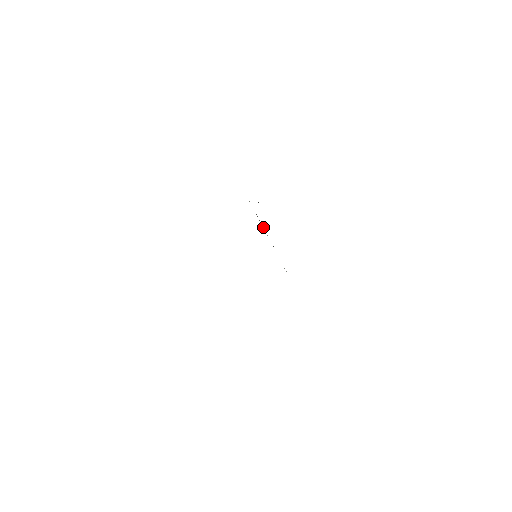
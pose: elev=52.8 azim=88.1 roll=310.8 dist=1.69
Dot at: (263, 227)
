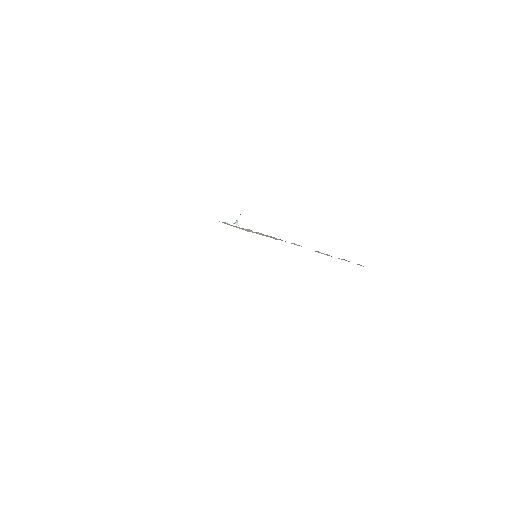
Dot at: (250, 231)
